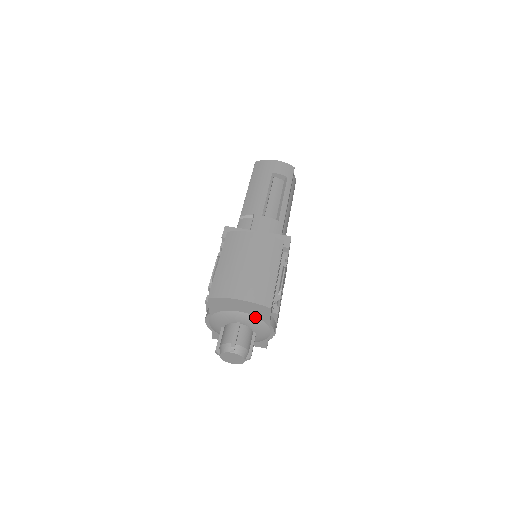
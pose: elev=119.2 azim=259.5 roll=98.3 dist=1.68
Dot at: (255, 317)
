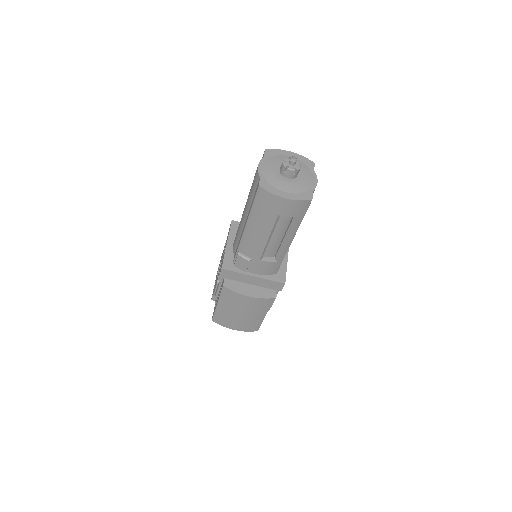
Dot at: occluded
